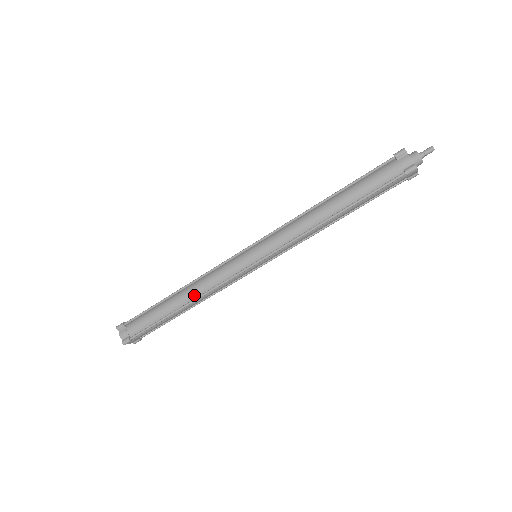
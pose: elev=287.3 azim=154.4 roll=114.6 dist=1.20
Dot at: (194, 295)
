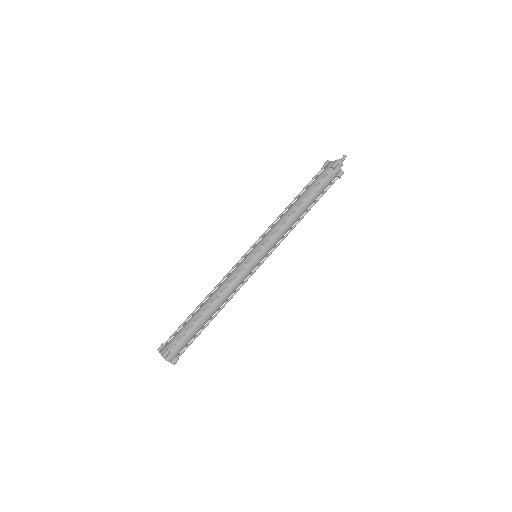
Dot at: (215, 295)
